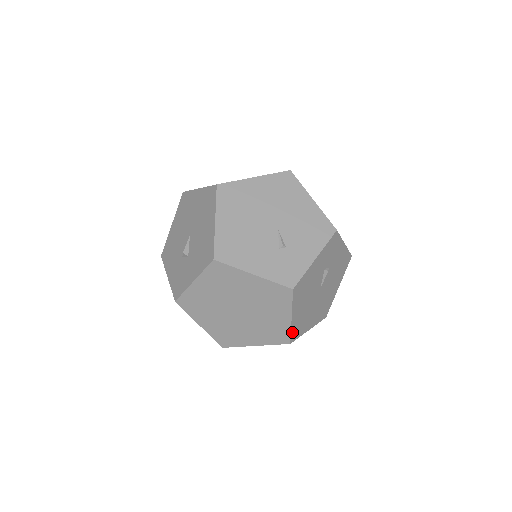
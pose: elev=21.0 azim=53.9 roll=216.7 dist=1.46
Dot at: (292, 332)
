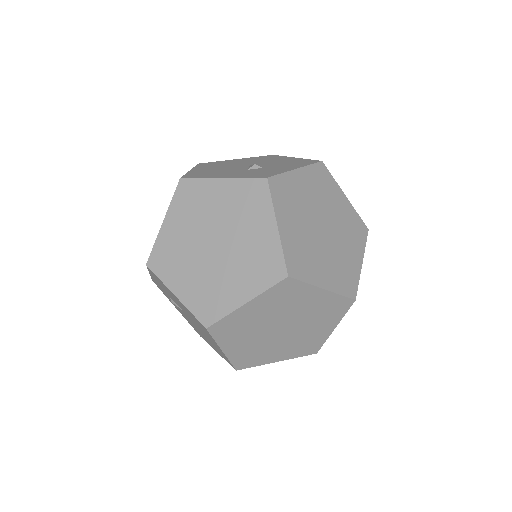
Dot at: (356, 286)
